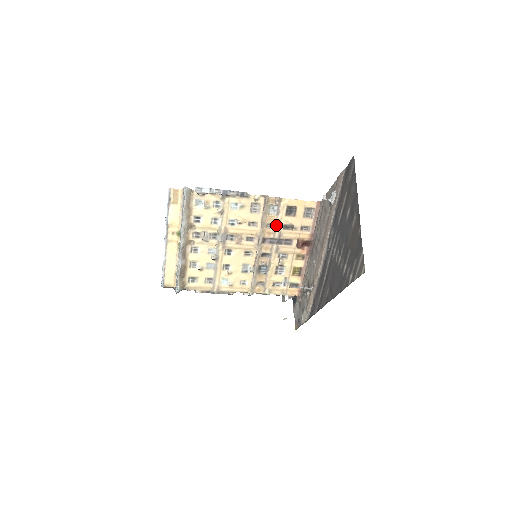
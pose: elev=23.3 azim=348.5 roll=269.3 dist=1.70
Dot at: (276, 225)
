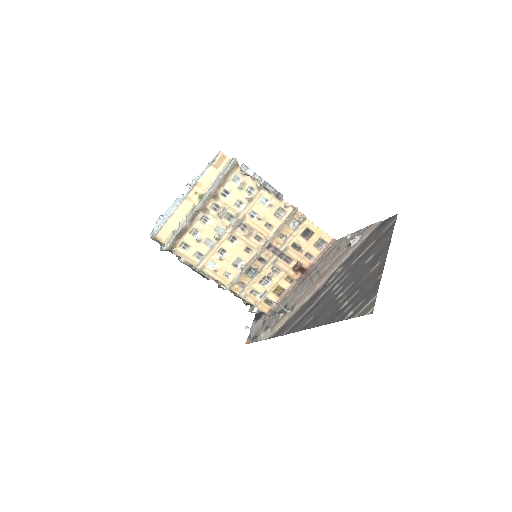
Dot at: (288, 239)
